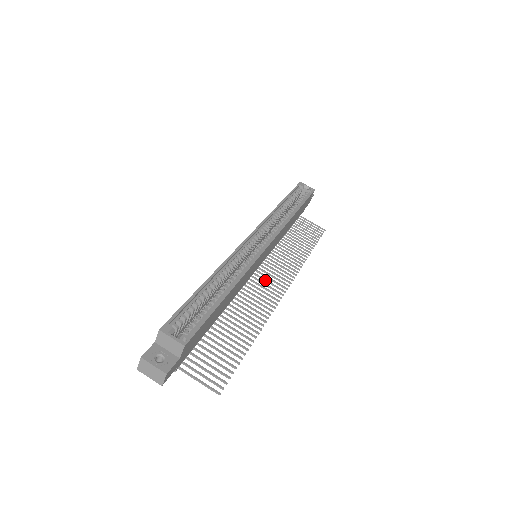
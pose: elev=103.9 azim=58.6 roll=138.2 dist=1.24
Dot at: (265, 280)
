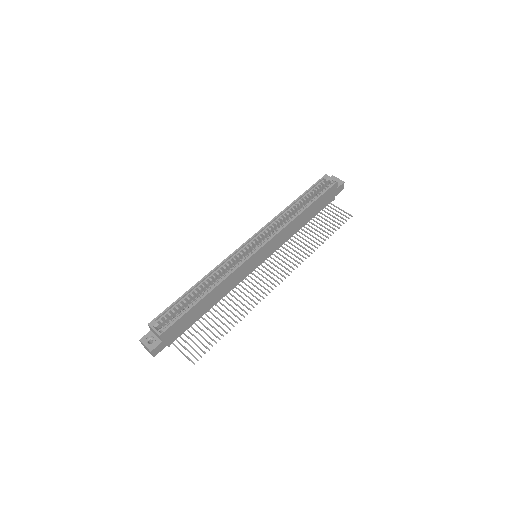
Dot at: (266, 274)
